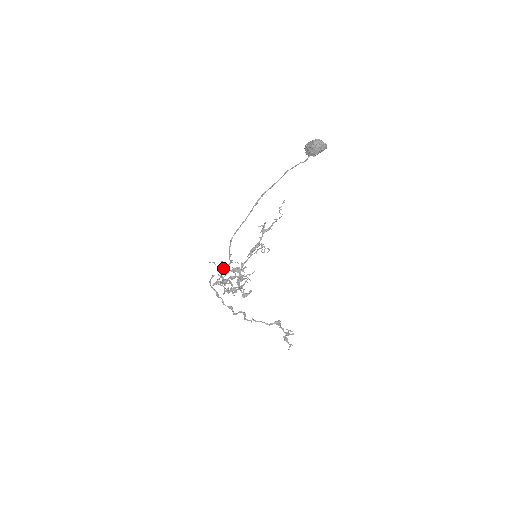
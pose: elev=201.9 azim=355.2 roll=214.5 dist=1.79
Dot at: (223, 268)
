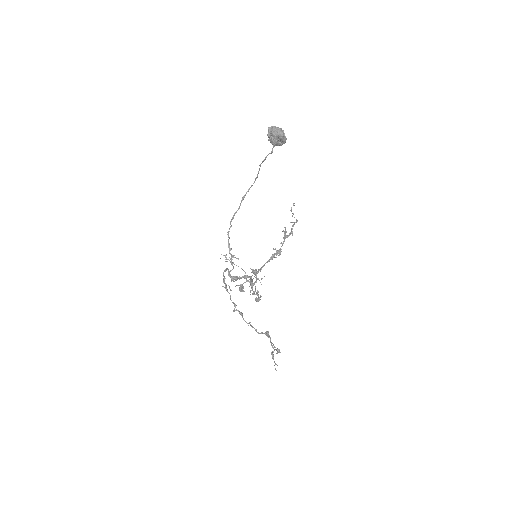
Dot at: (234, 264)
